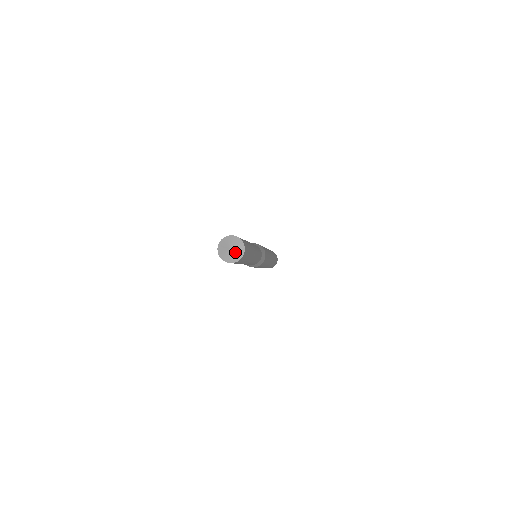
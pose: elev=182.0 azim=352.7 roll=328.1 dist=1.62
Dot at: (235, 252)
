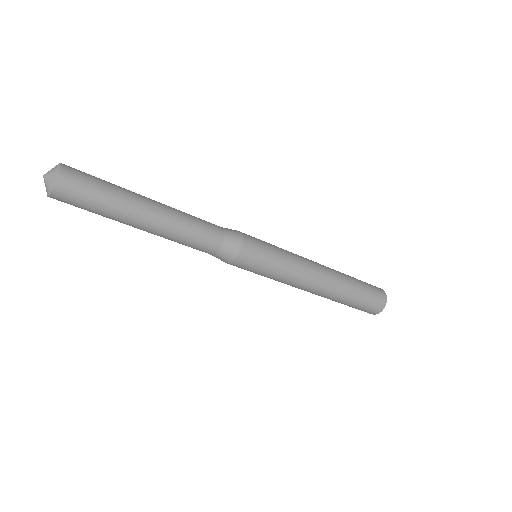
Dot at: (46, 183)
